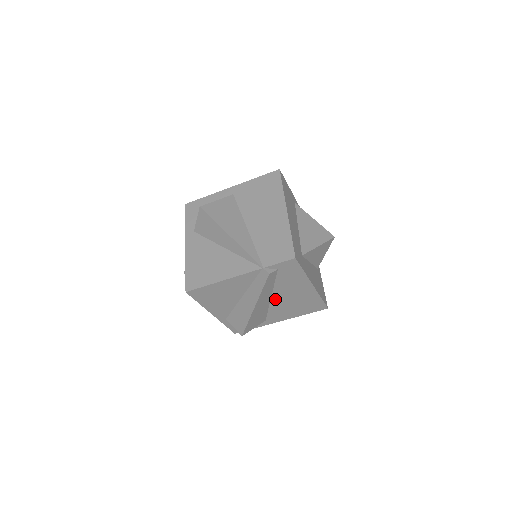
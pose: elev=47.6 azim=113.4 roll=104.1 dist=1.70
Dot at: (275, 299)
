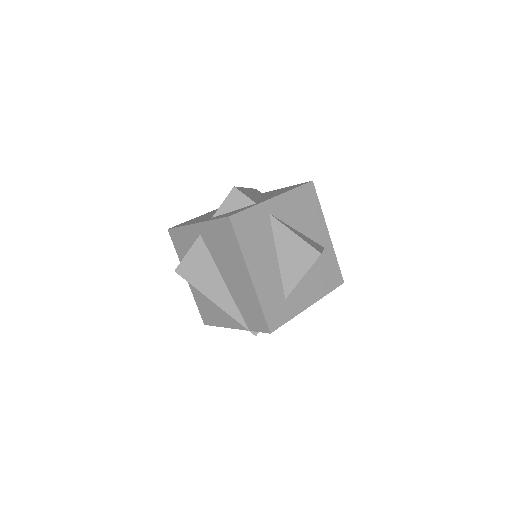
Dot at: occluded
